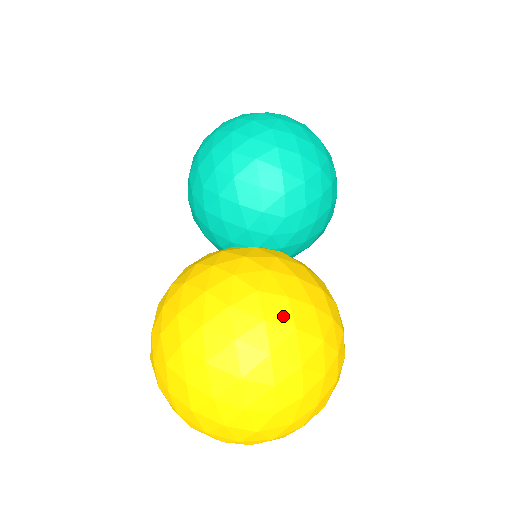
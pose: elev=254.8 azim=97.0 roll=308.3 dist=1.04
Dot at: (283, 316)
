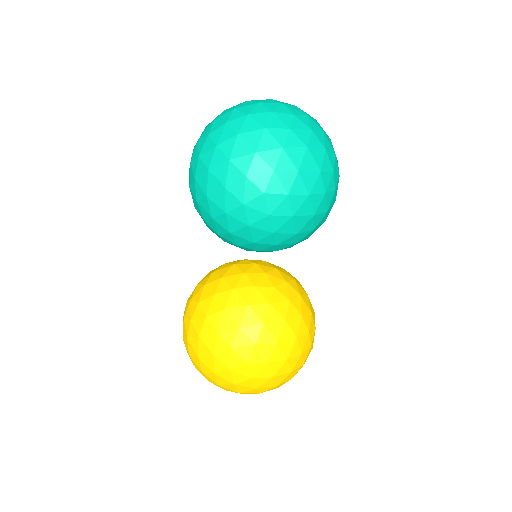
Dot at: (264, 373)
